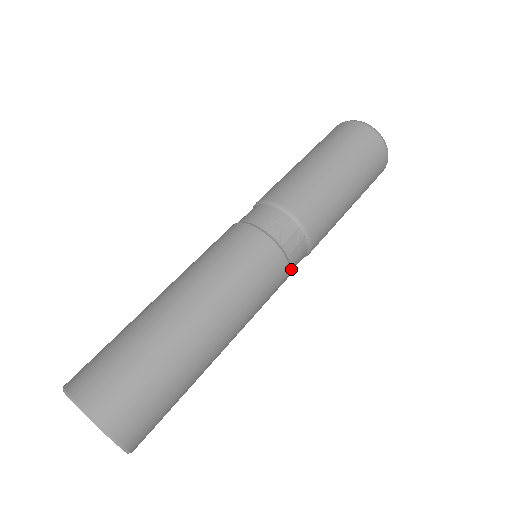
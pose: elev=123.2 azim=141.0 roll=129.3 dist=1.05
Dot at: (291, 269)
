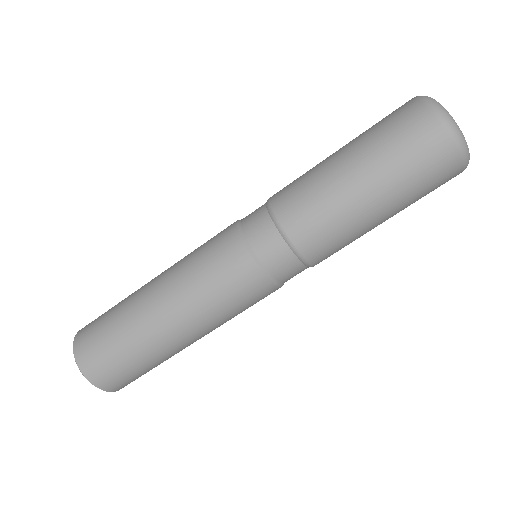
Dot at: occluded
